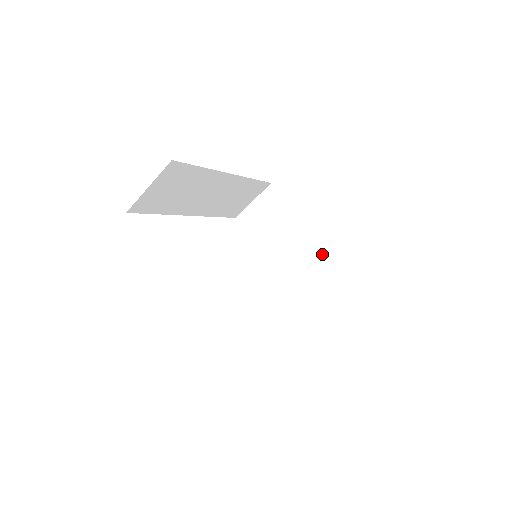
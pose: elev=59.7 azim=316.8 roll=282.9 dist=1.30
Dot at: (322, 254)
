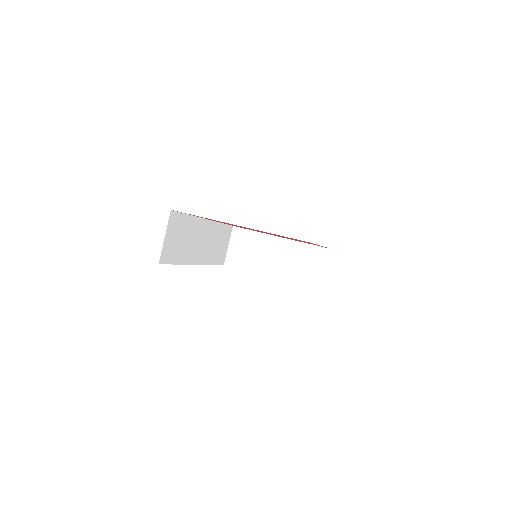
Dot at: (296, 245)
